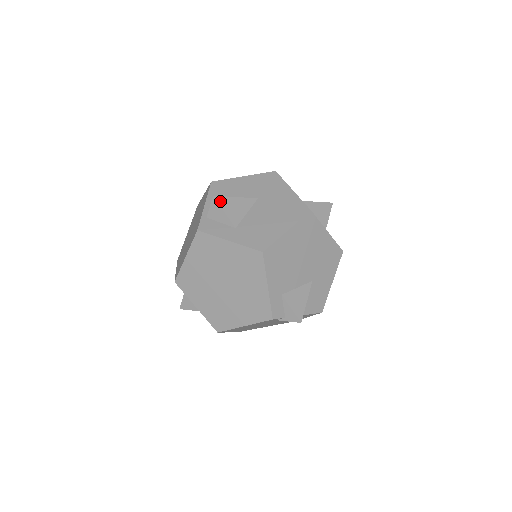
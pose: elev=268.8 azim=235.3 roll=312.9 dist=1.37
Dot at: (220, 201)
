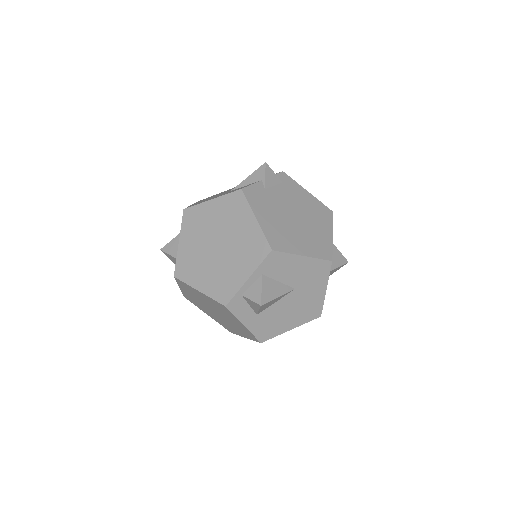
Dot at: (263, 306)
